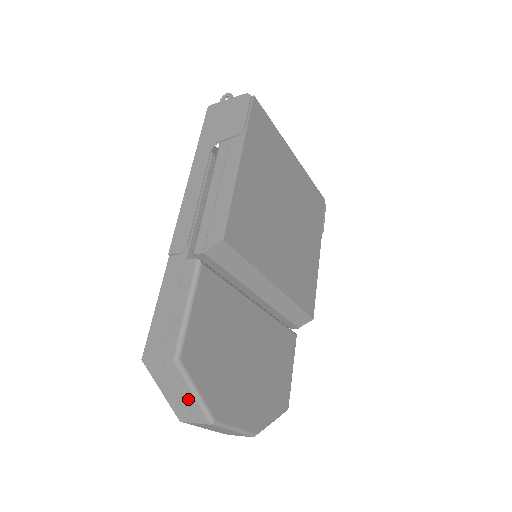
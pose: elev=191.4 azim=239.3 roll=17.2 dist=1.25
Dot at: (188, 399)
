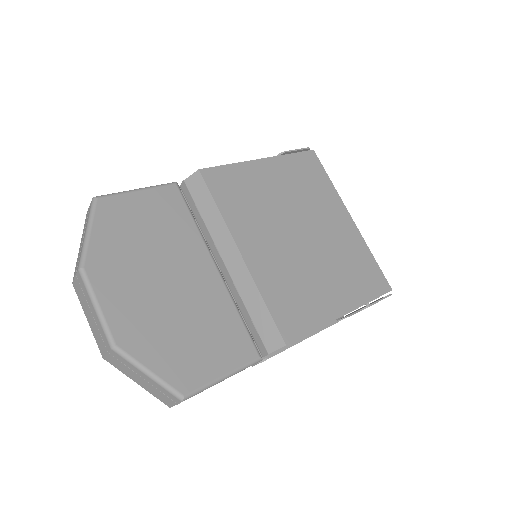
Dot at: occluded
